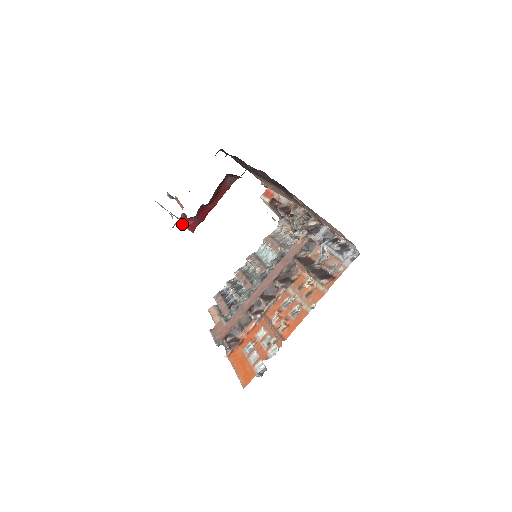
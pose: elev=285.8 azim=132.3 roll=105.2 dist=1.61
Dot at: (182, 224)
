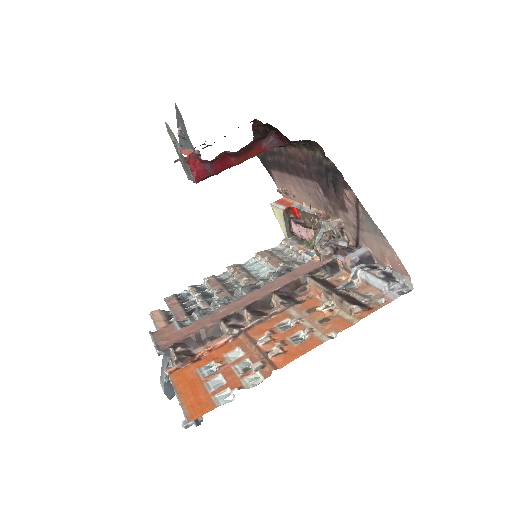
Dot at: (188, 164)
